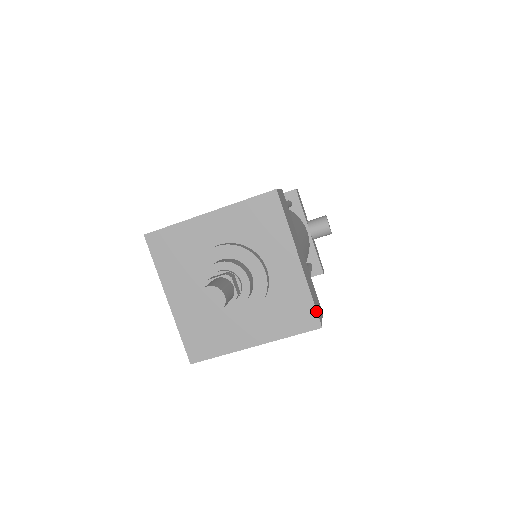
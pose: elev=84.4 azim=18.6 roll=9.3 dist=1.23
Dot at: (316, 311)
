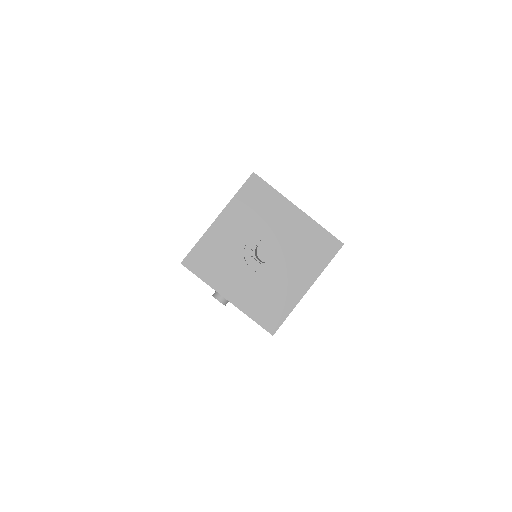
Dot at: (332, 235)
